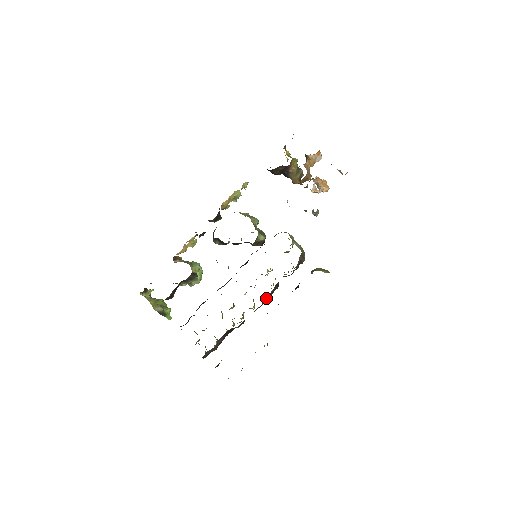
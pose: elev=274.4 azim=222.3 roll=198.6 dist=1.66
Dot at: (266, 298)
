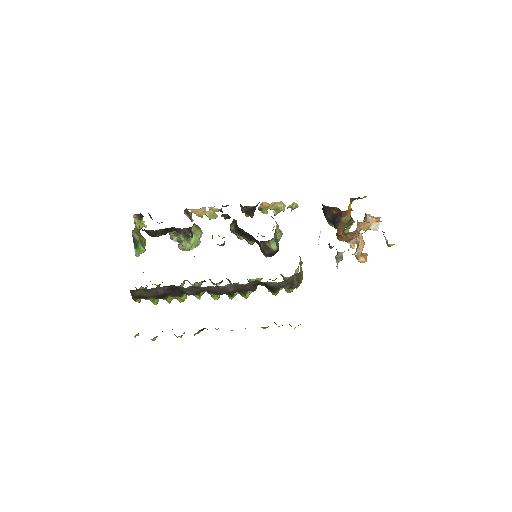
Dot at: (234, 285)
